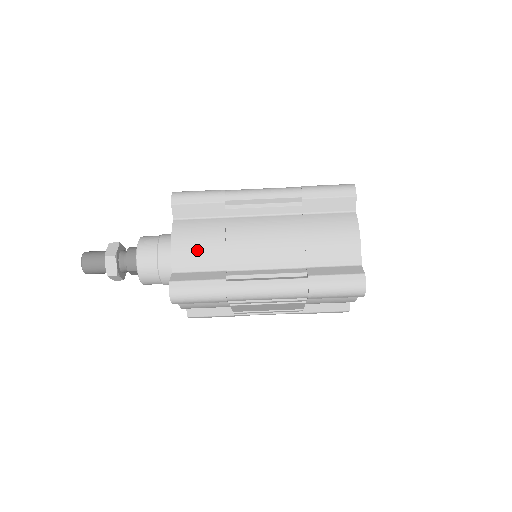
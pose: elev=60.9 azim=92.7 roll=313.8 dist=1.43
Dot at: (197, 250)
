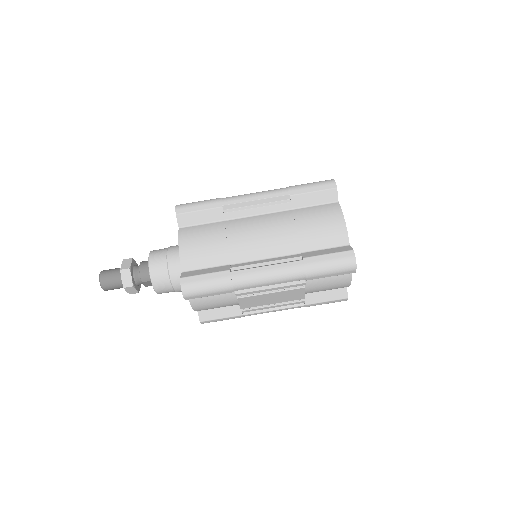
Dot at: (202, 249)
